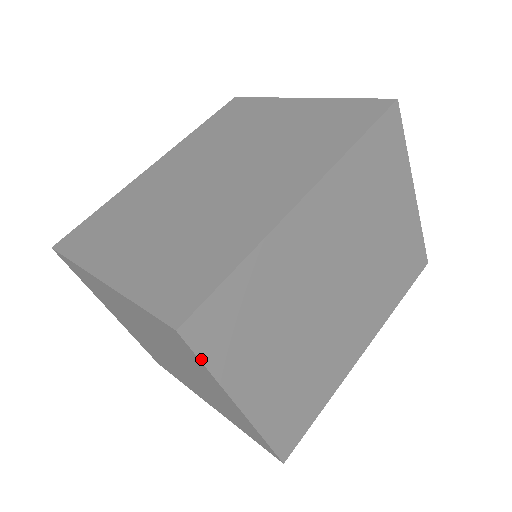
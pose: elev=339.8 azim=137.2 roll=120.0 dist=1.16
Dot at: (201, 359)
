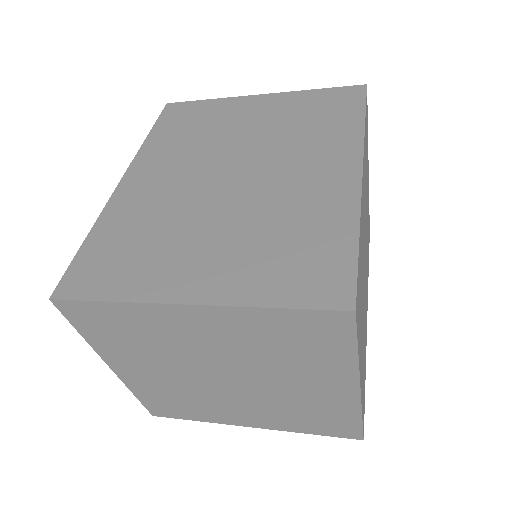
Dot at: (357, 340)
